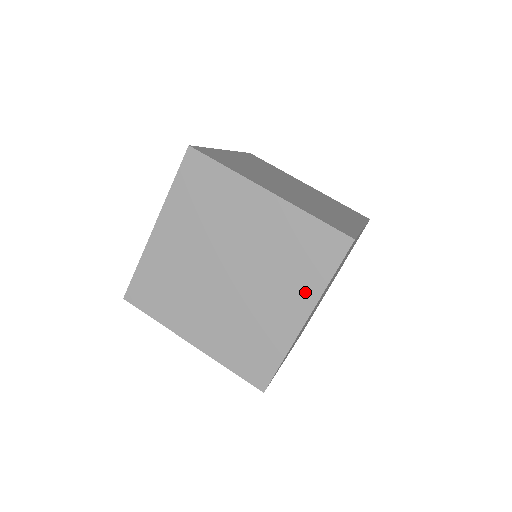
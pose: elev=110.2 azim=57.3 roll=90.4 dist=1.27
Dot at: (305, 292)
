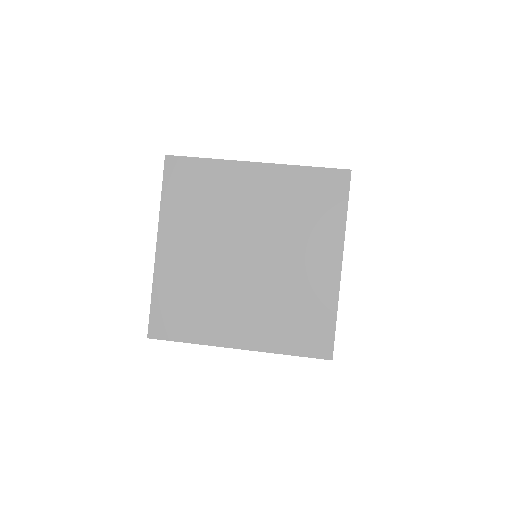
Dot at: (329, 238)
